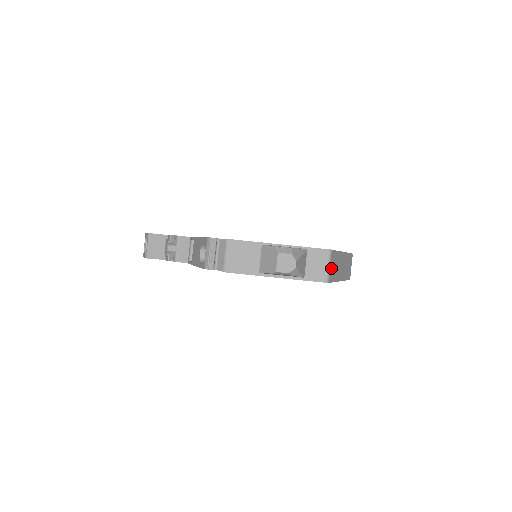
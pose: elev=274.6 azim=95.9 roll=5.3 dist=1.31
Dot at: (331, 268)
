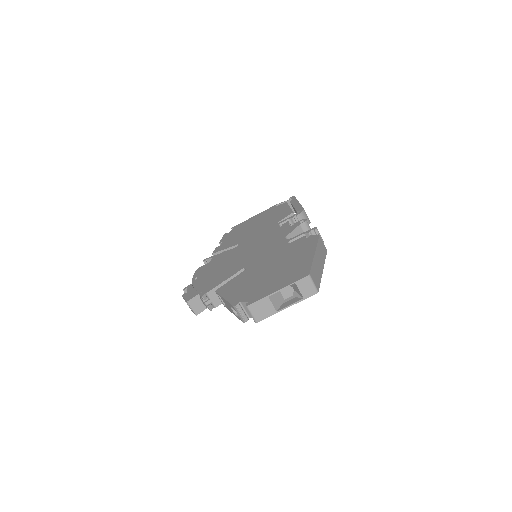
Dot at: (315, 281)
